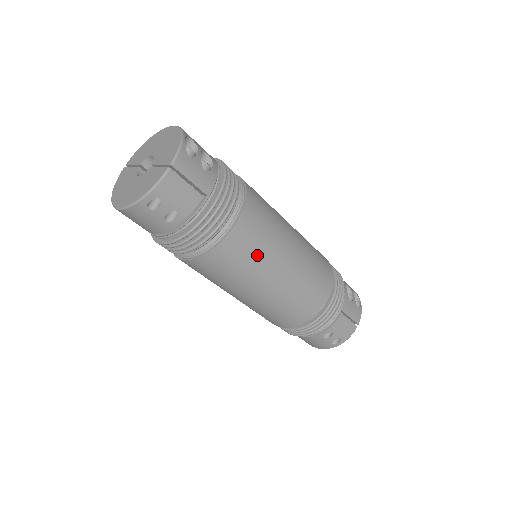
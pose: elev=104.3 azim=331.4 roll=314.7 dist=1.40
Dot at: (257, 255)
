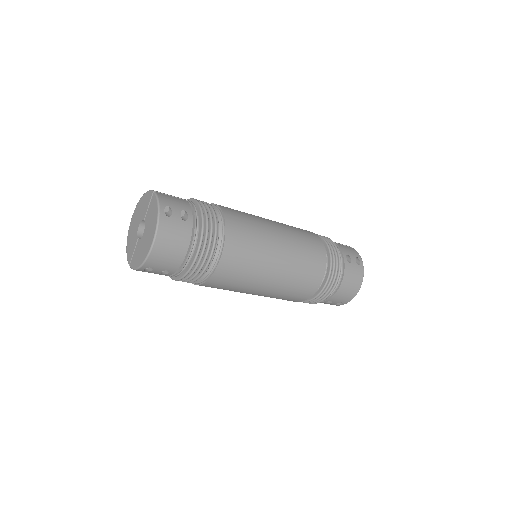
Dot at: (250, 218)
